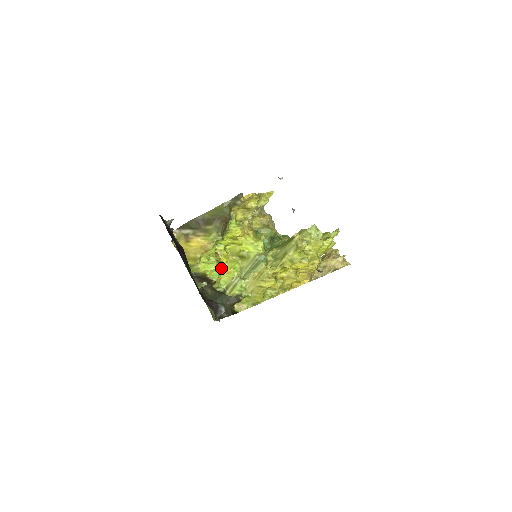
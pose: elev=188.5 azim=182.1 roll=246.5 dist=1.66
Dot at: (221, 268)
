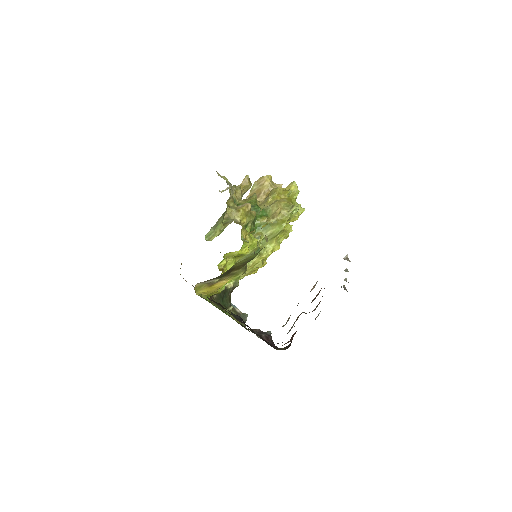
Dot at: (231, 281)
